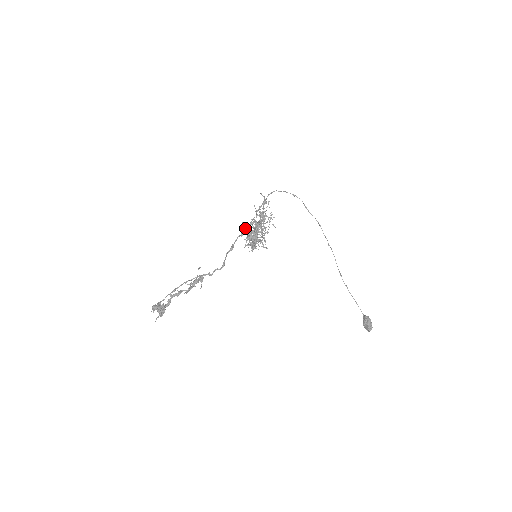
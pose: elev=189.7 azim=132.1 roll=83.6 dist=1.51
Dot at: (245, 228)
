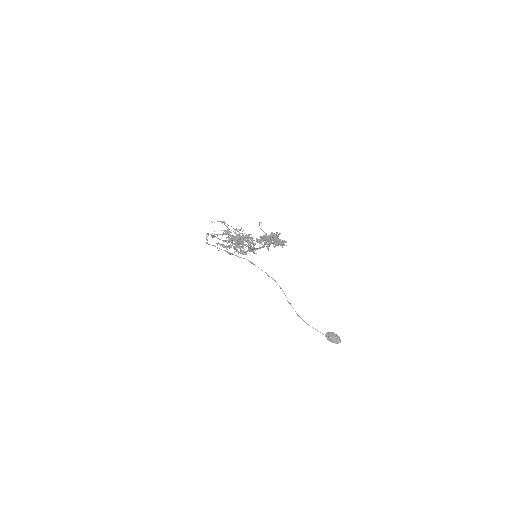
Dot at: (230, 235)
